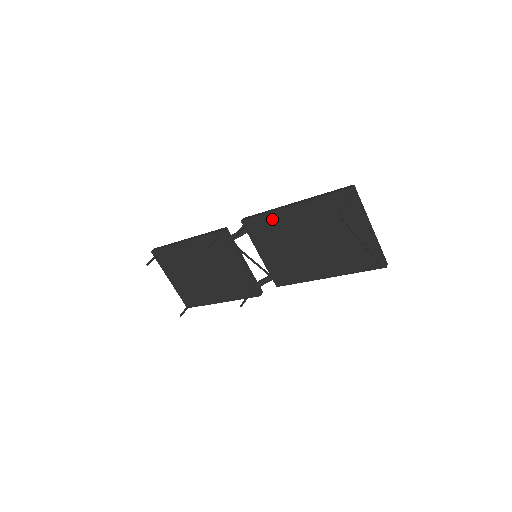
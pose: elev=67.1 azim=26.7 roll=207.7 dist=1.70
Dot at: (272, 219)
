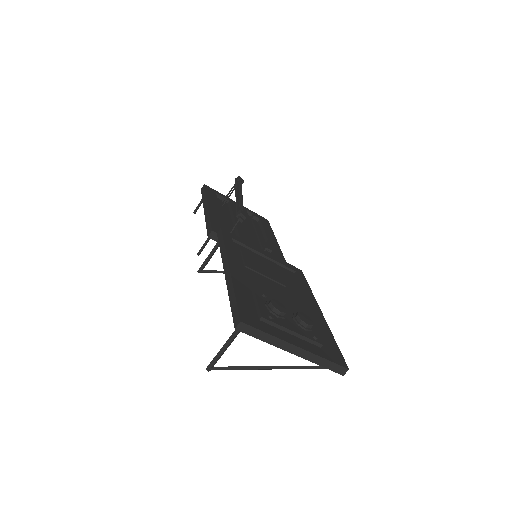
Dot at: occluded
